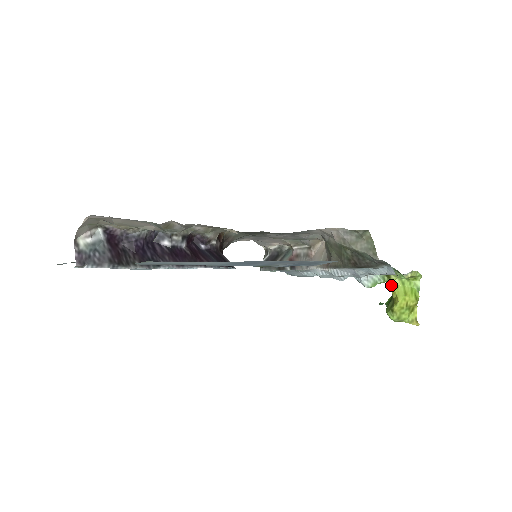
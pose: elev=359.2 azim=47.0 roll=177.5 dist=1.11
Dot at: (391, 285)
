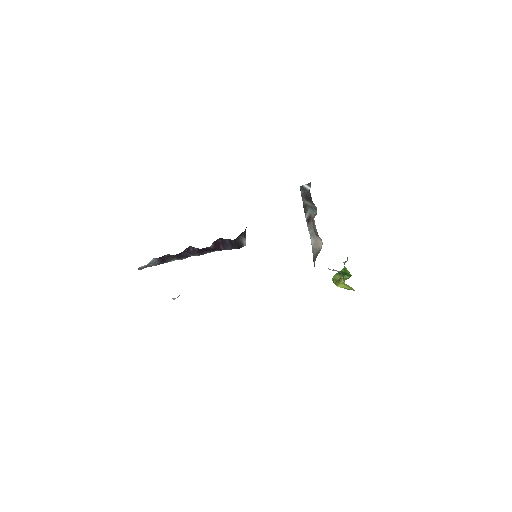
Dot at: (341, 280)
